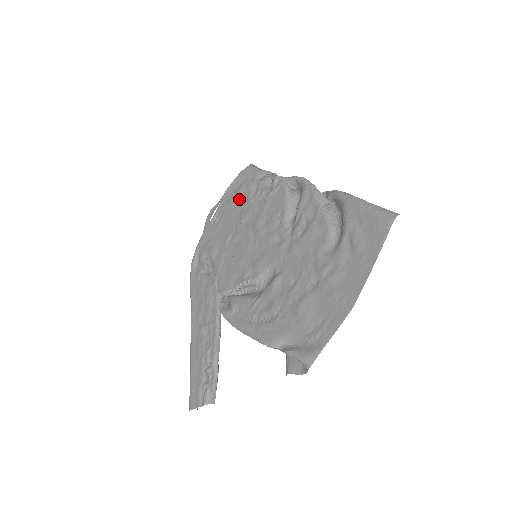
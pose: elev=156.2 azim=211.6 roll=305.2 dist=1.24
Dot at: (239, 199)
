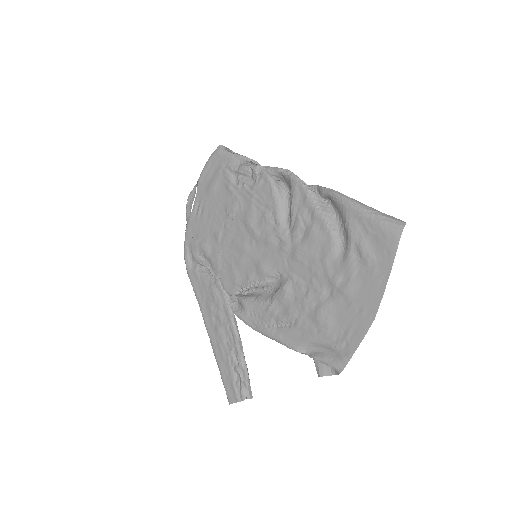
Dot at: (219, 189)
